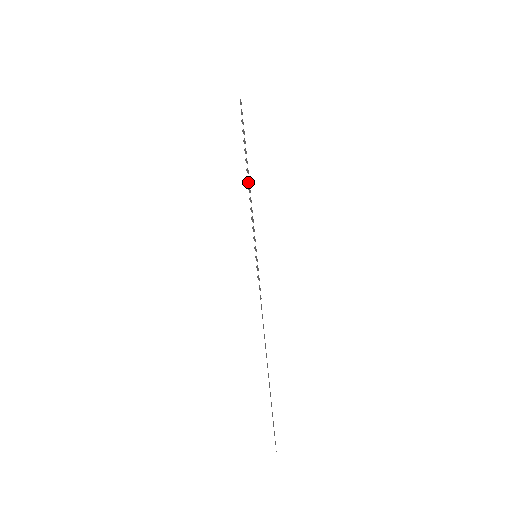
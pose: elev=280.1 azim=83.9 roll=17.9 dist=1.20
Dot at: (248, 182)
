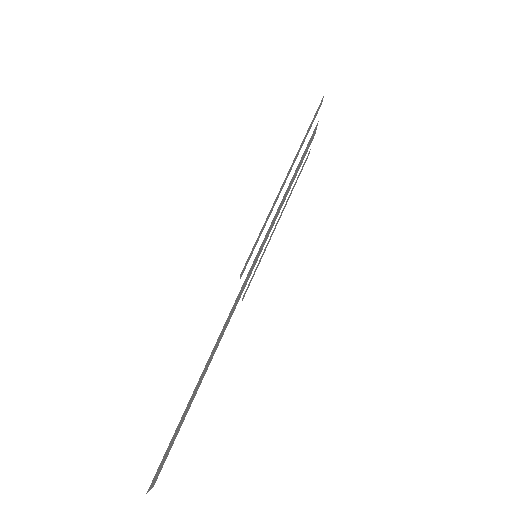
Dot at: (289, 184)
